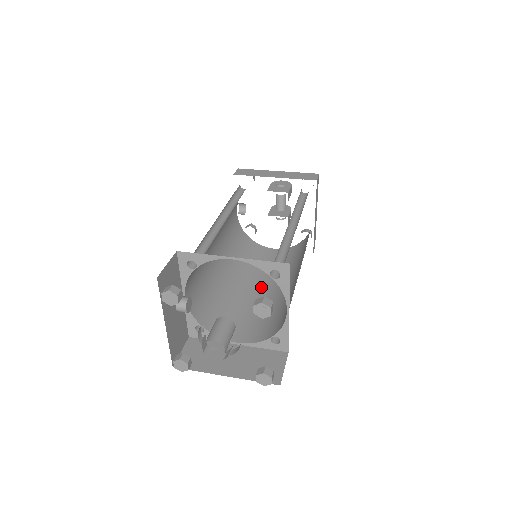
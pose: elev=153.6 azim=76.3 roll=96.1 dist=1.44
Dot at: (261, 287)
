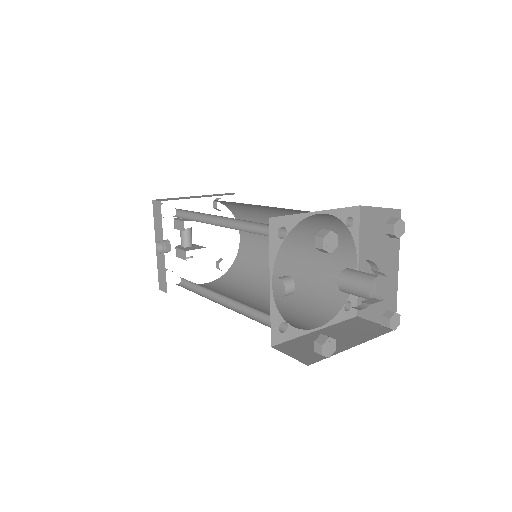
Dot at: (253, 300)
